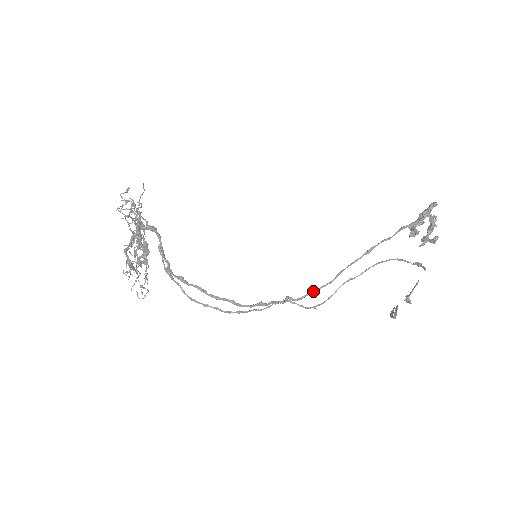
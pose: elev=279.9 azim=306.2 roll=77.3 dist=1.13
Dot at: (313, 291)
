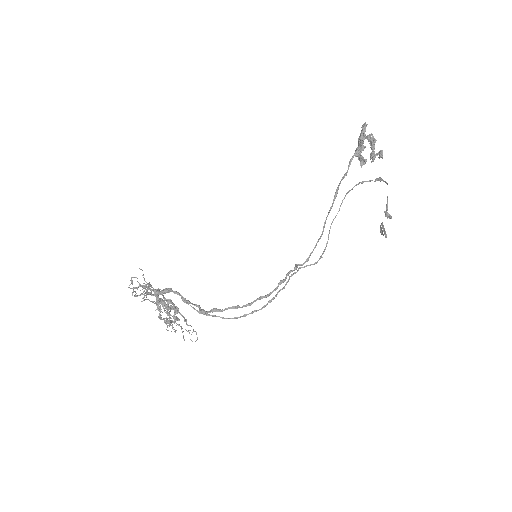
Dot at: (313, 249)
